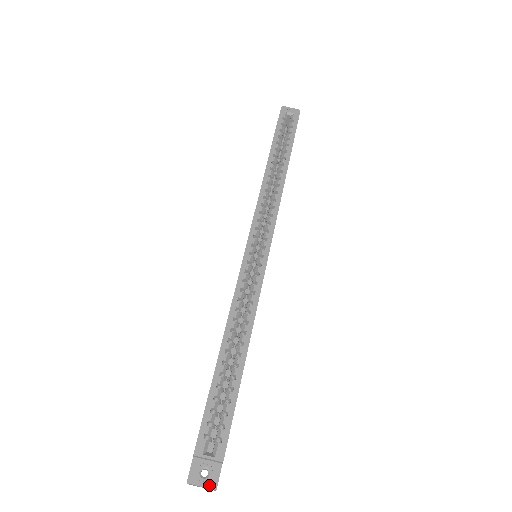
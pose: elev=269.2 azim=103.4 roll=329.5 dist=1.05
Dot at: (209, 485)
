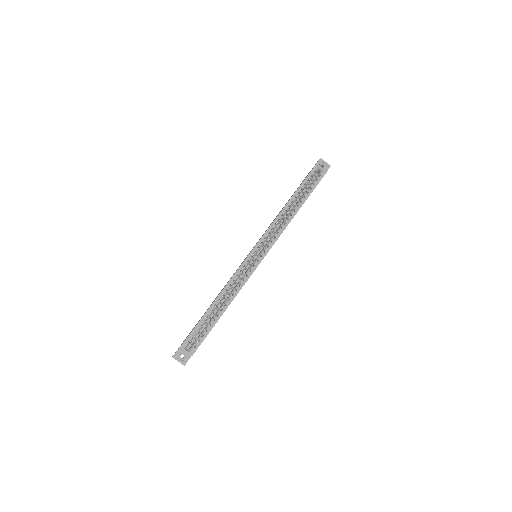
Dot at: (182, 362)
